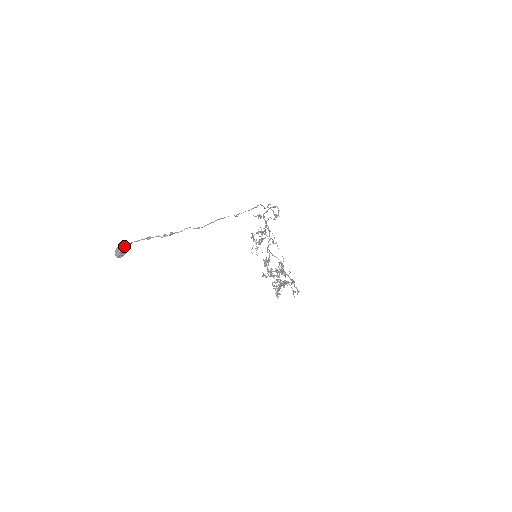
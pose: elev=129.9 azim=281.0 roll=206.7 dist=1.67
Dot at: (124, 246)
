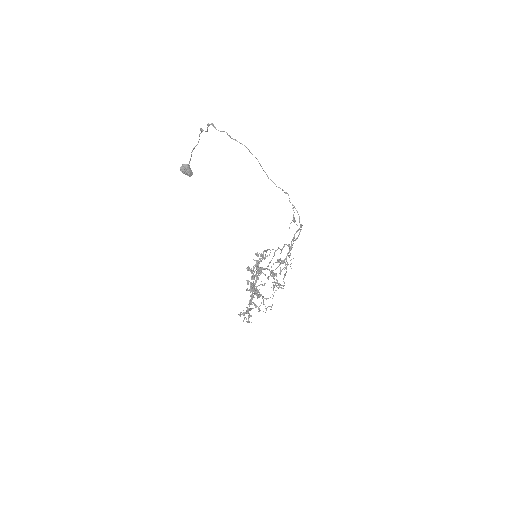
Dot at: (191, 170)
